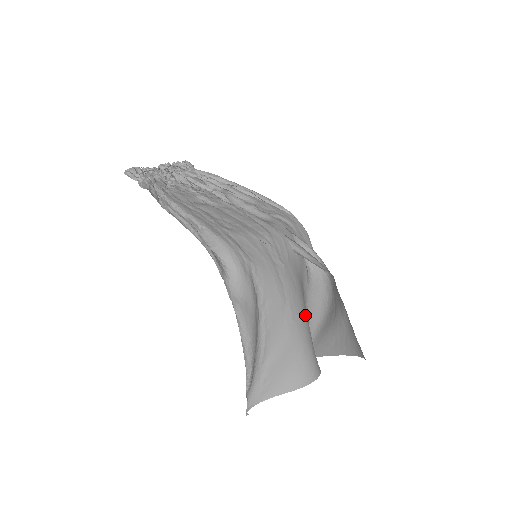
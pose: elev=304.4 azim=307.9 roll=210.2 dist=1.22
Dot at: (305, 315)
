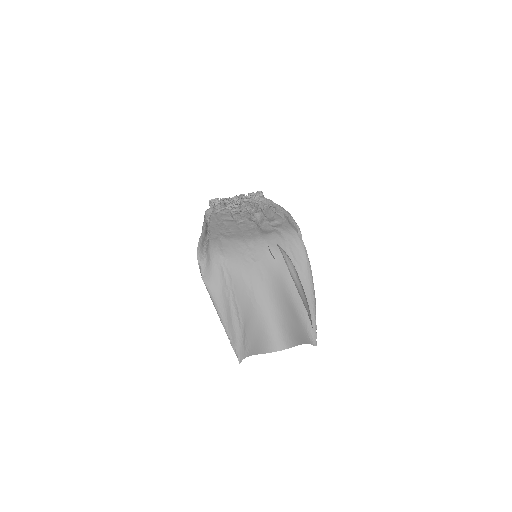
Dot at: (273, 301)
